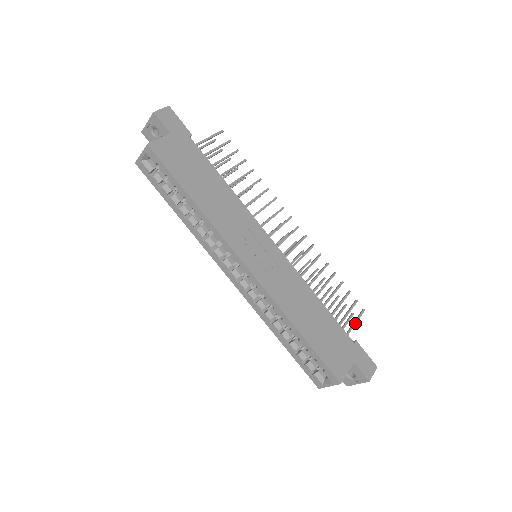
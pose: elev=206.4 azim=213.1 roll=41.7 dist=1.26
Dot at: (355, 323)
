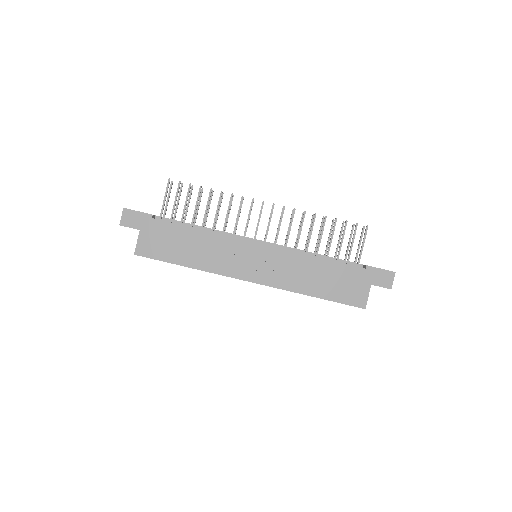
Dot at: (362, 247)
